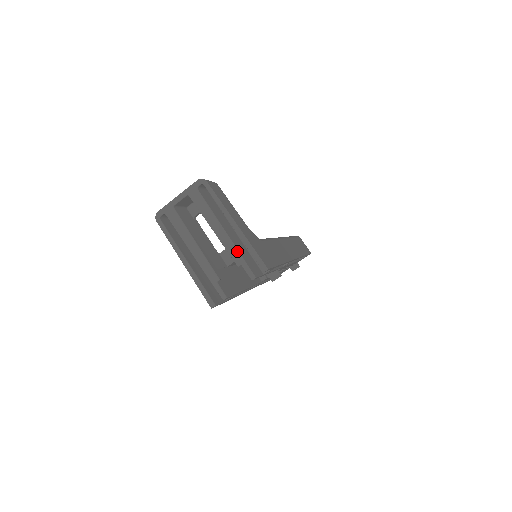
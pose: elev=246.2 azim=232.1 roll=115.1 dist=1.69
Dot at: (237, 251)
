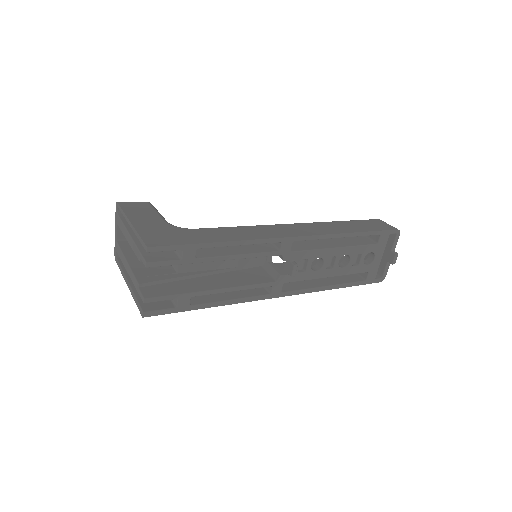
Dot at: (136, 247)
